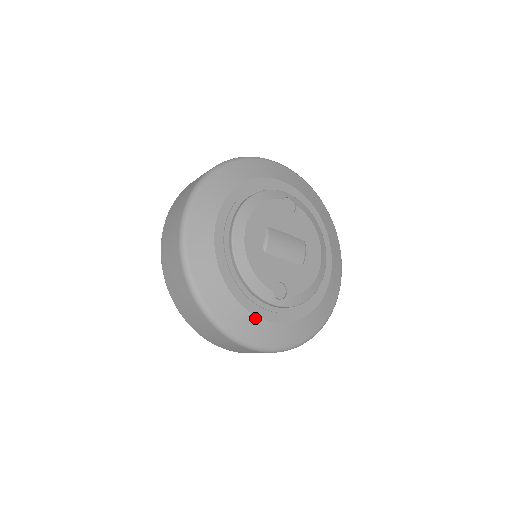
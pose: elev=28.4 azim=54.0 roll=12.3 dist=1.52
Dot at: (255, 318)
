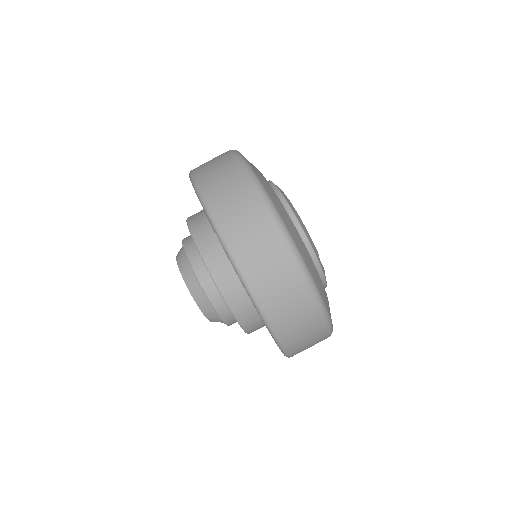
Dot at: (316, 270)
